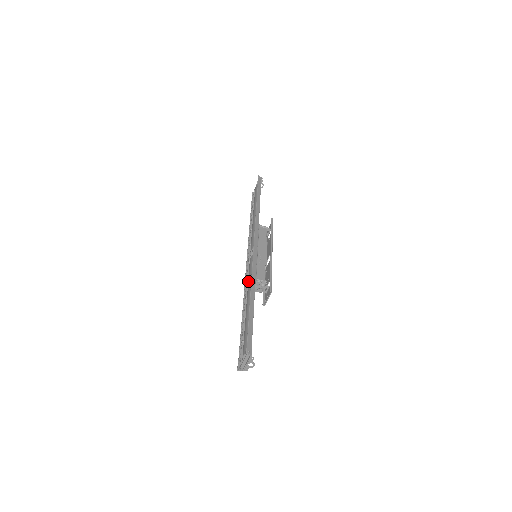
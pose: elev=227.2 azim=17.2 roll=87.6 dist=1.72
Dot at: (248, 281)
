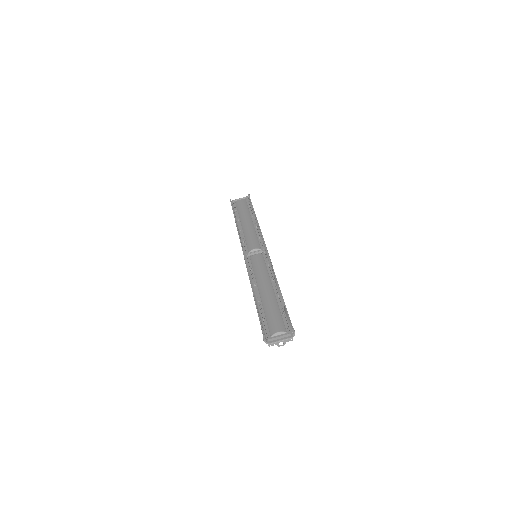
Dot at: (261, 272)
